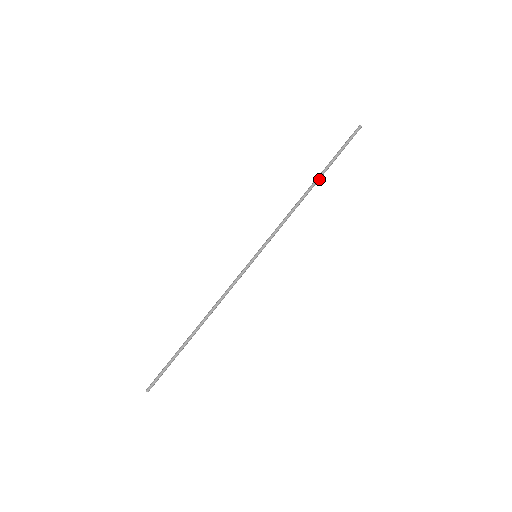
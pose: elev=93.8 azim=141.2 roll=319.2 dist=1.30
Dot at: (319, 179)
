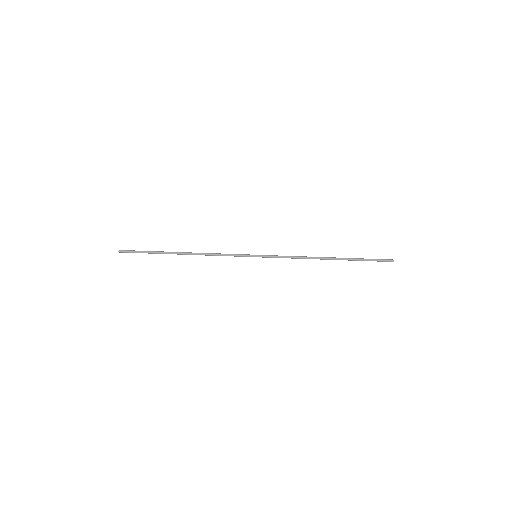
Dot at: (337, 259)
